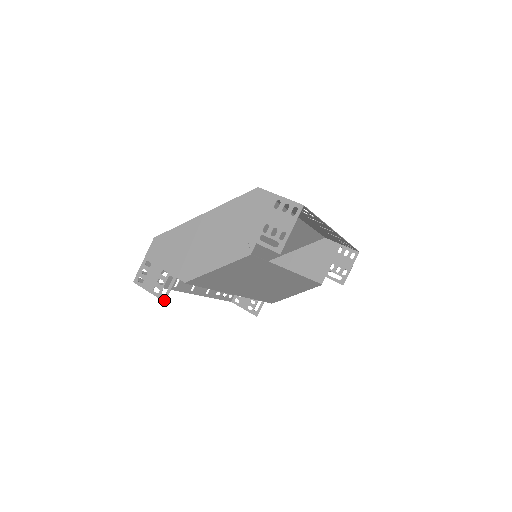
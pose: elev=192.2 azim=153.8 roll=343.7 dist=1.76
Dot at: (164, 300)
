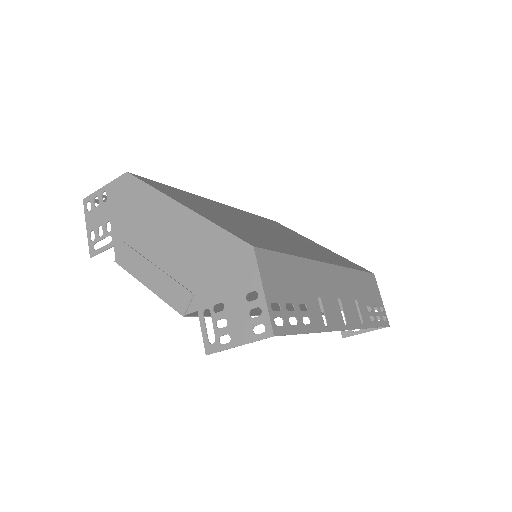
Dot at: (91, 255)
